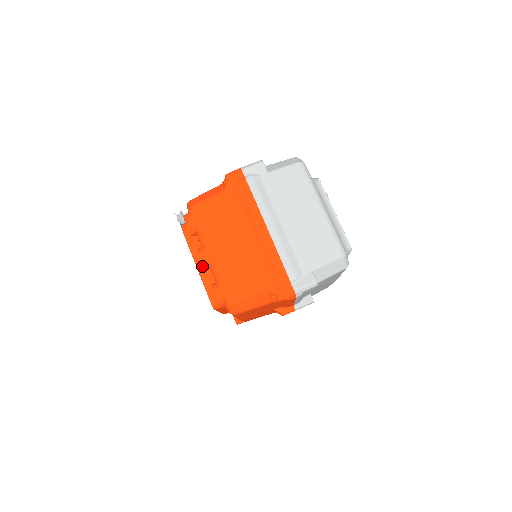
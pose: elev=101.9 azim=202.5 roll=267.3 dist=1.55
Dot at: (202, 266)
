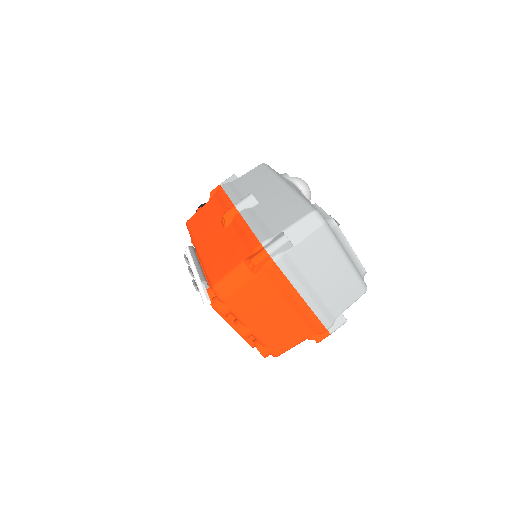
Dot at: occluded
